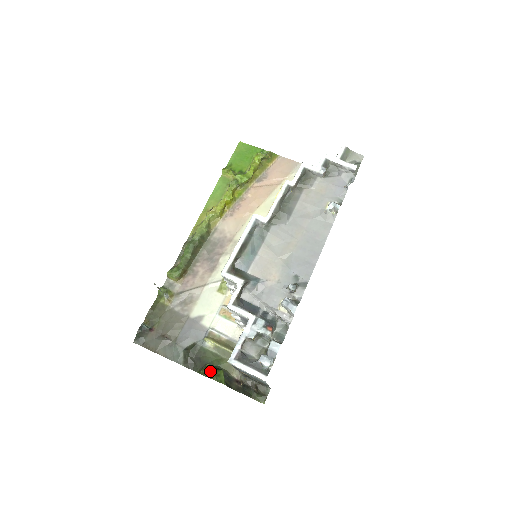
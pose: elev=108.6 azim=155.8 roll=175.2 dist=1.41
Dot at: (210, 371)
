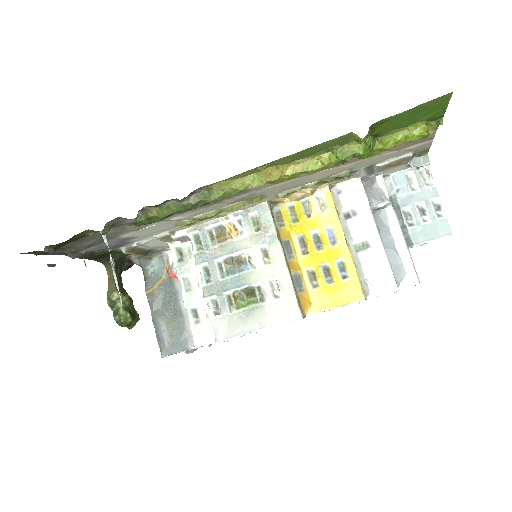
Dot at: (129, 325)
